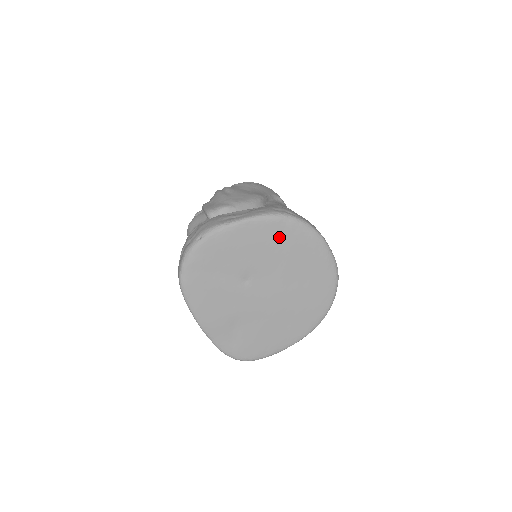
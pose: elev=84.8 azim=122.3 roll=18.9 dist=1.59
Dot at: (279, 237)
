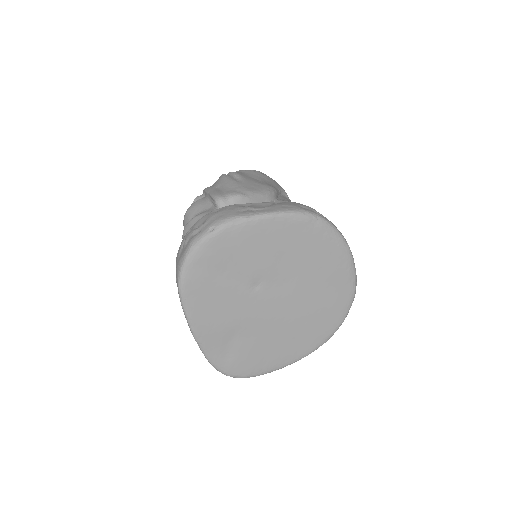
Dot at: (303, 240)
